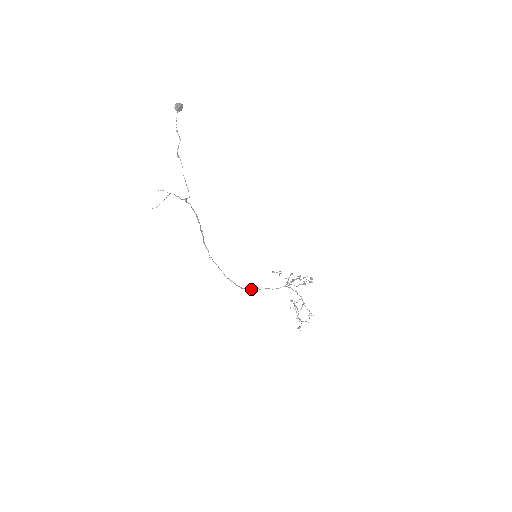
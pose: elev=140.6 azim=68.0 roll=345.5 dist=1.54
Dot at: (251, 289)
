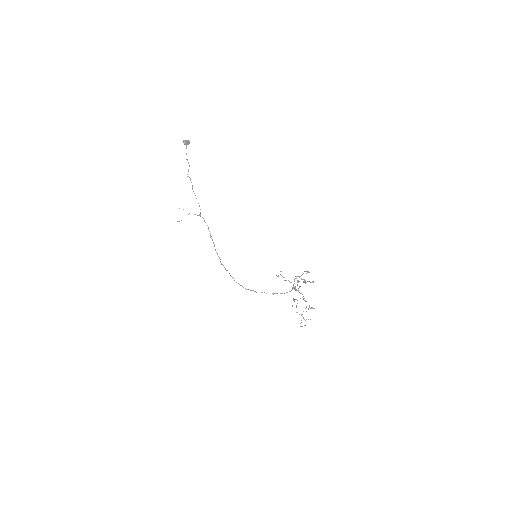
Dot at: occluded
